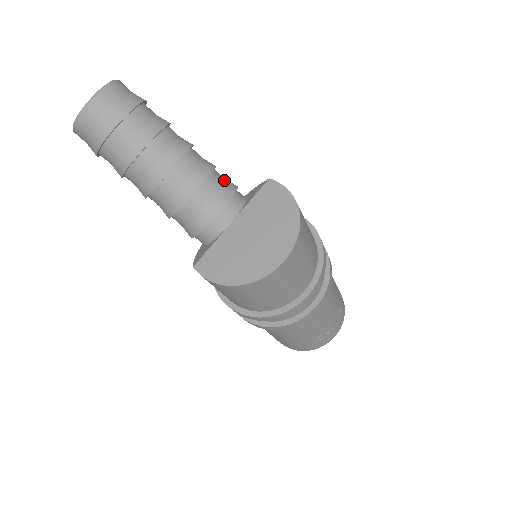
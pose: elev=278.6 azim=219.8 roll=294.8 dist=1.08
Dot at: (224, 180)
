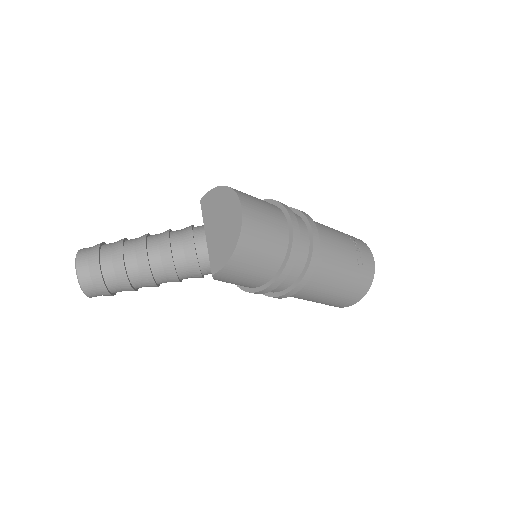
Dot at: occluded
